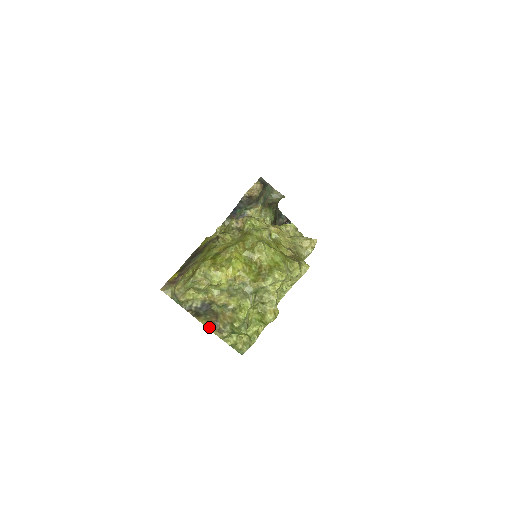
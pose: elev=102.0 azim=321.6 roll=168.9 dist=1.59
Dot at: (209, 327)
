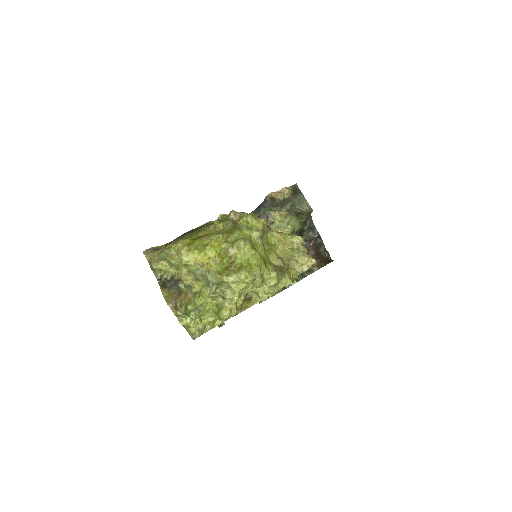
Dot at: (167, 301)
